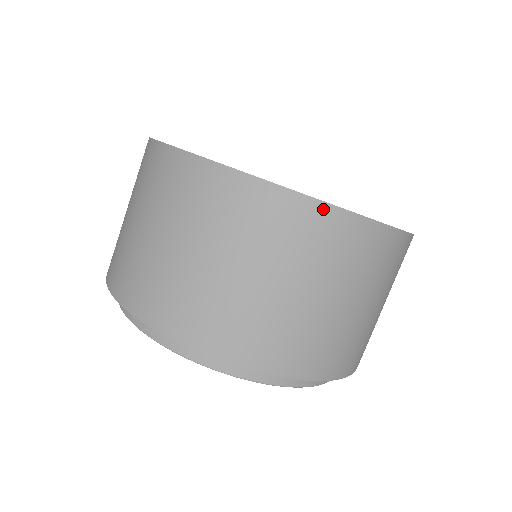
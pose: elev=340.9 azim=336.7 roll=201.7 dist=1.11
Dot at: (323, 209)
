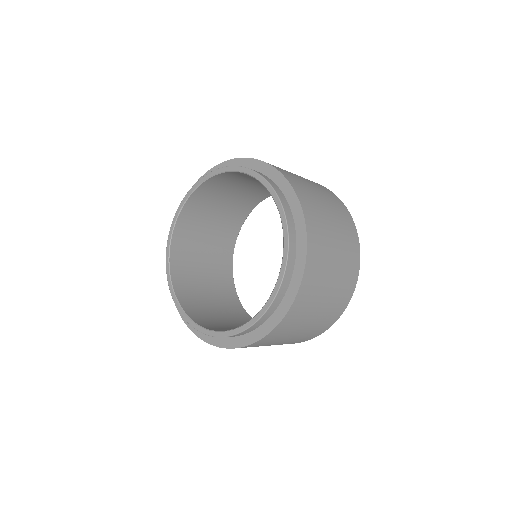
Dot at: (348, 213)
